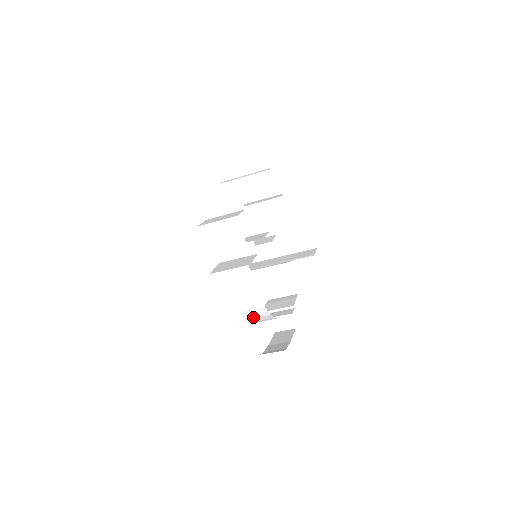
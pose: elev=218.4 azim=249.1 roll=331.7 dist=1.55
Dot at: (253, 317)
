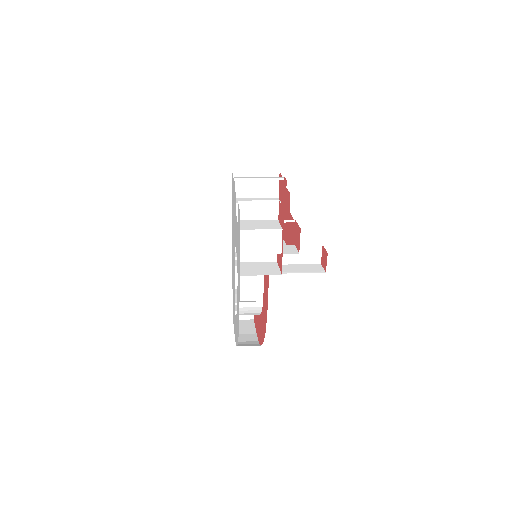
Dot at: (245, 312)
